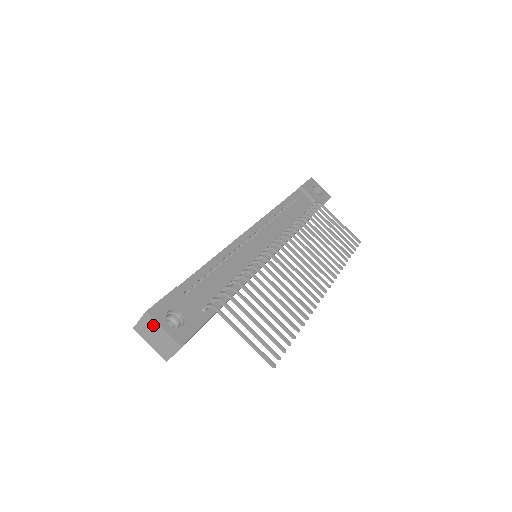
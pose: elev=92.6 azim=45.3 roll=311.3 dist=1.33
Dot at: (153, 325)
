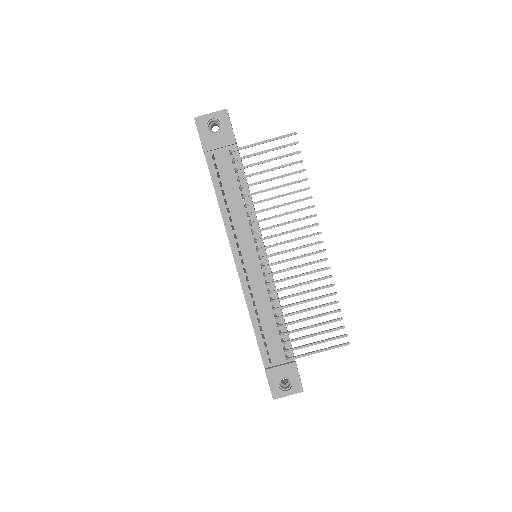
Dot at: (281, 395)
